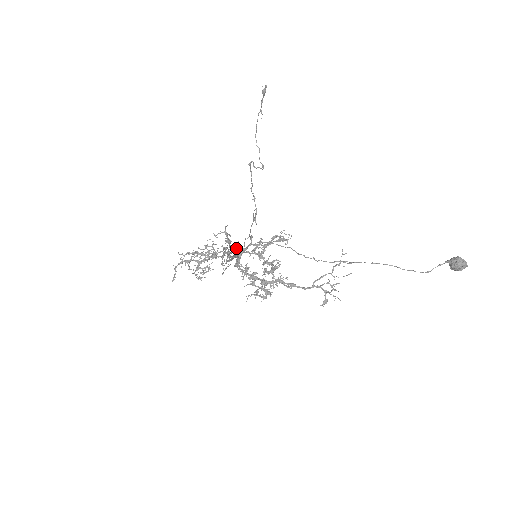
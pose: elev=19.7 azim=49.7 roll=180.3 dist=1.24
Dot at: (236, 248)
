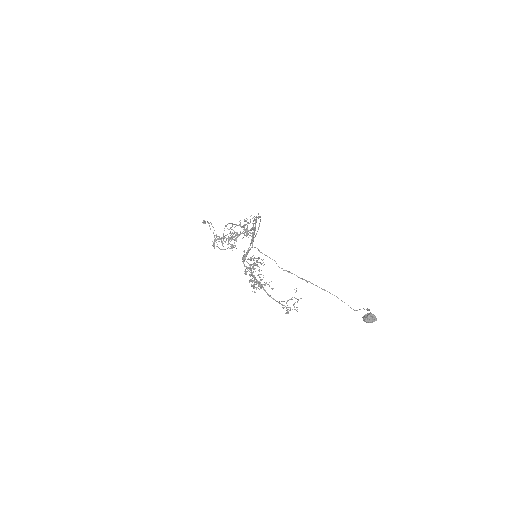
Dot at: occluded
